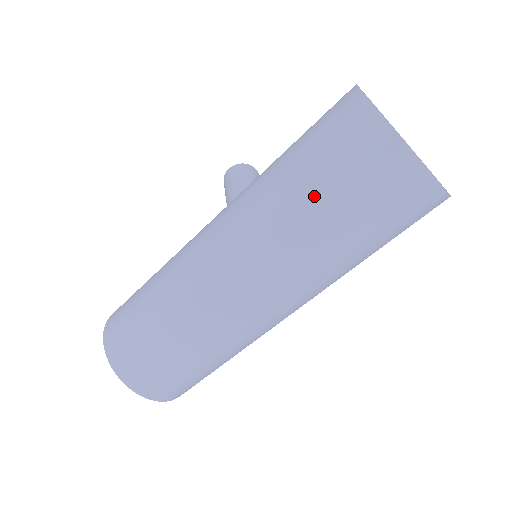
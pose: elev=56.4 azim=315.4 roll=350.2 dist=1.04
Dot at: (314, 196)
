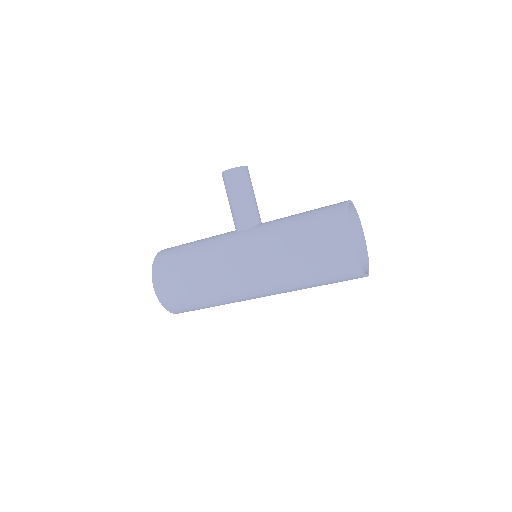
Dot at: (312, 278)
